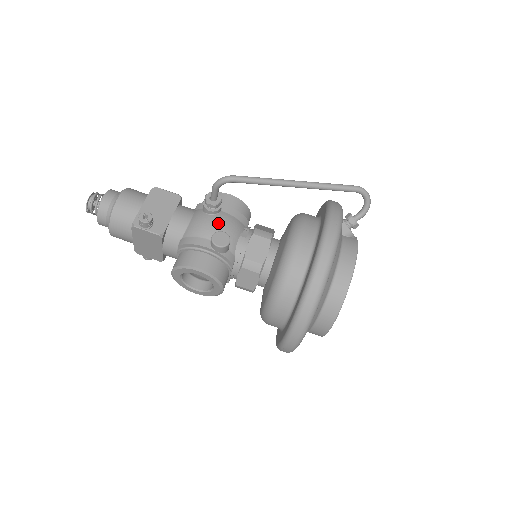
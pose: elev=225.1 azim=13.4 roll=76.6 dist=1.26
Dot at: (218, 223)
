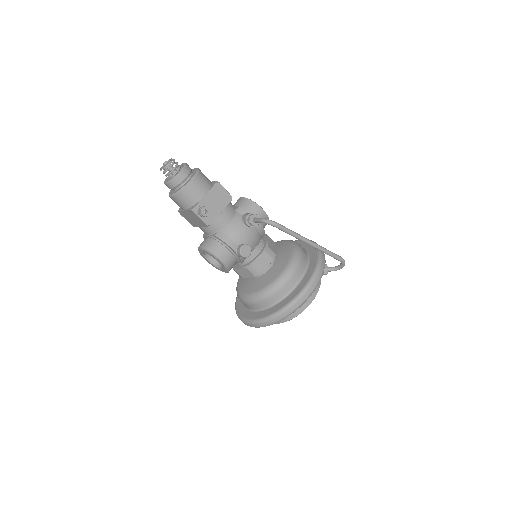
Dot at: (248, 236)
